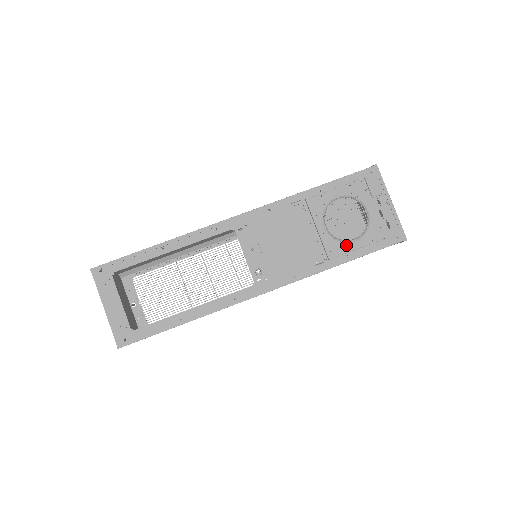
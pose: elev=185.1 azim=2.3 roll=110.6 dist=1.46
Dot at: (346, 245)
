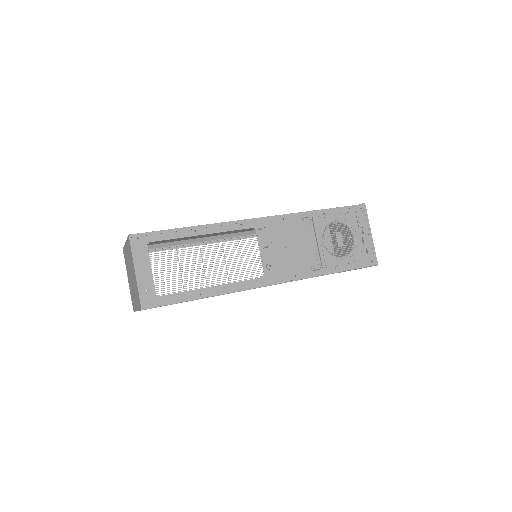
Dot at: (336, 259)
